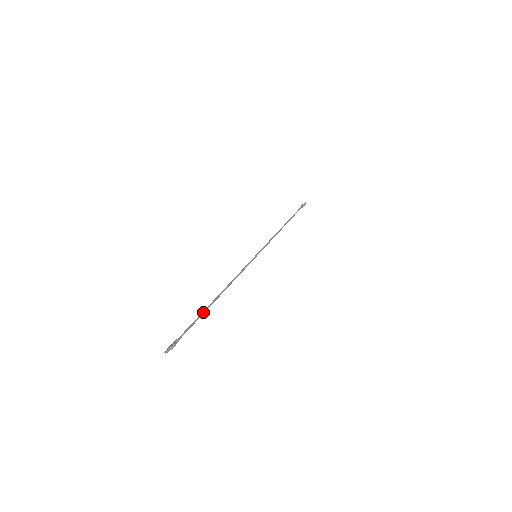
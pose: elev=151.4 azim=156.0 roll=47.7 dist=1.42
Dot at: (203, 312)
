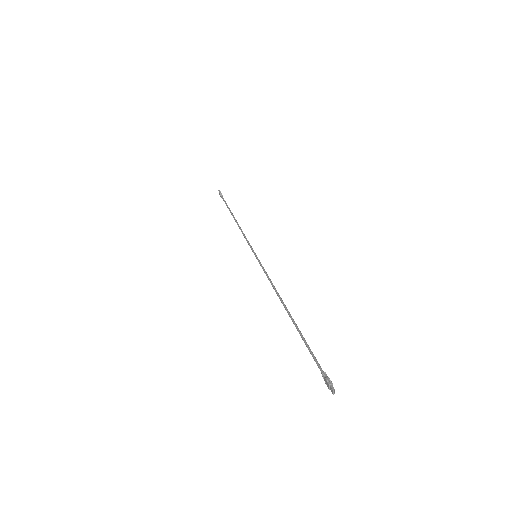
Dot at: (299, 333)
